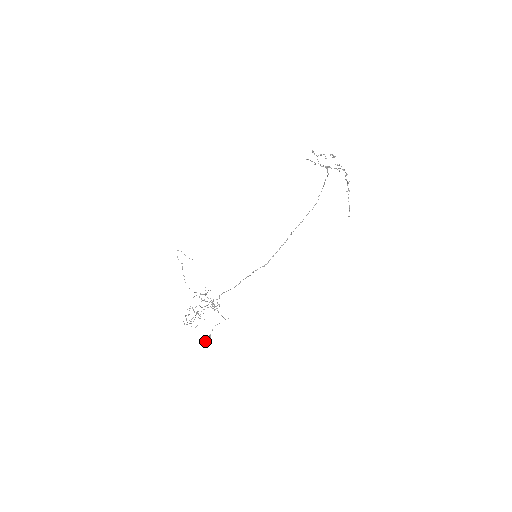
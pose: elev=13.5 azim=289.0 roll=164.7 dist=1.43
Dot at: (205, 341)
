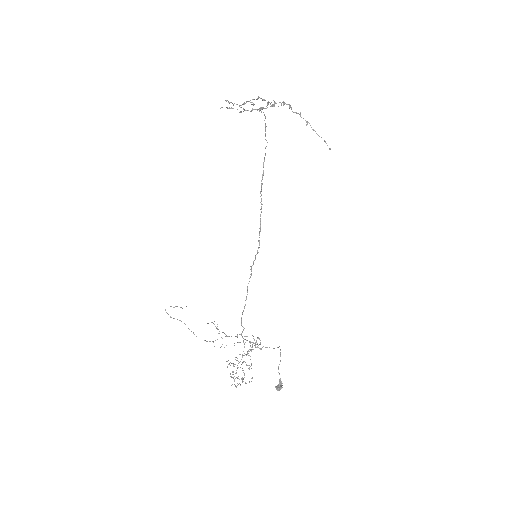
Dot at: occluded
